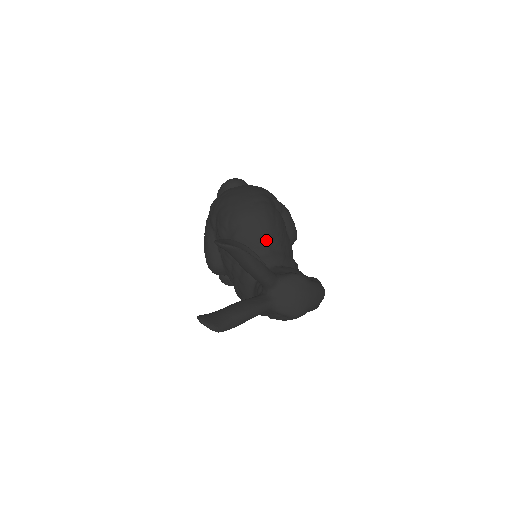
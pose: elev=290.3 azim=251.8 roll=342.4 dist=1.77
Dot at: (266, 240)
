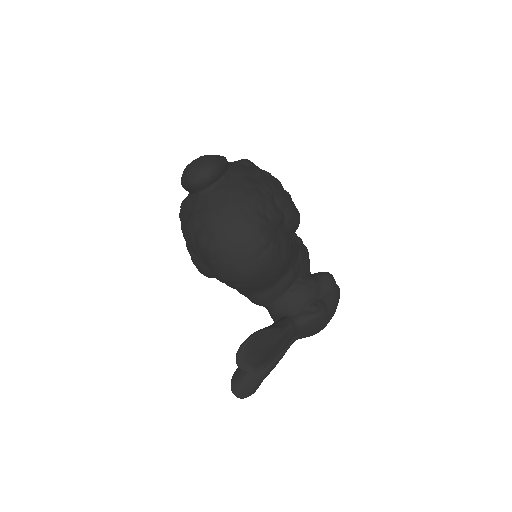
Dot at: (275, 279)
